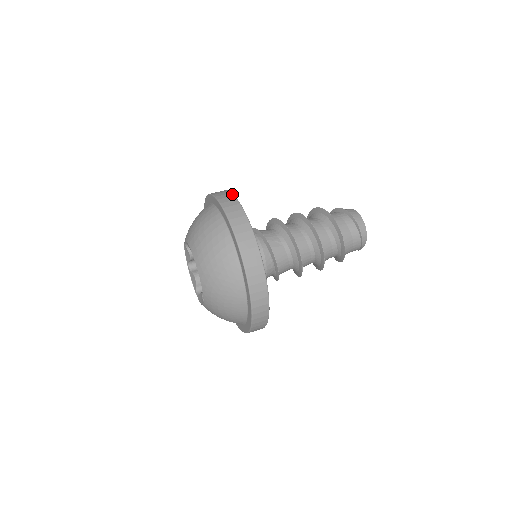
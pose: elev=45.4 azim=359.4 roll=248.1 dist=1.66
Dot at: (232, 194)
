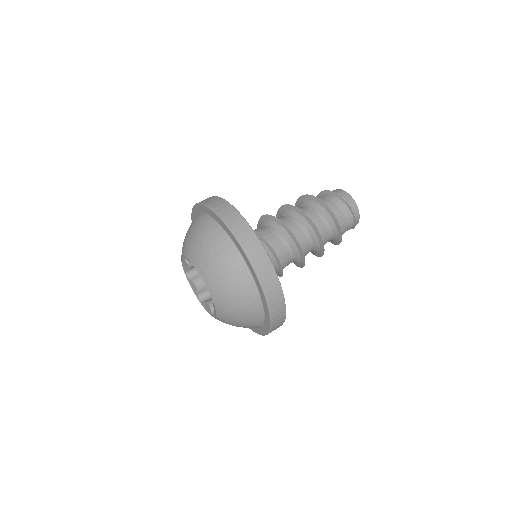
Dot at: (233, 208)
